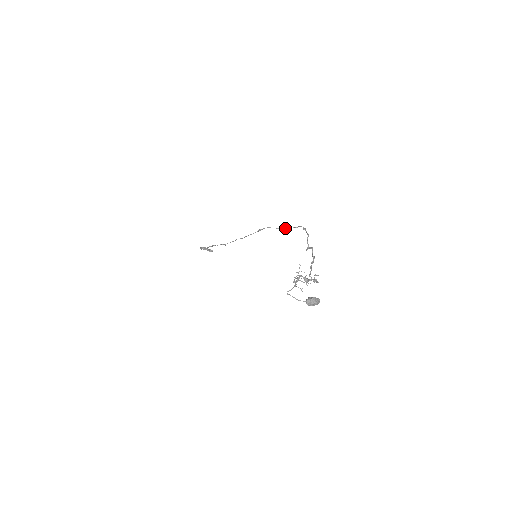
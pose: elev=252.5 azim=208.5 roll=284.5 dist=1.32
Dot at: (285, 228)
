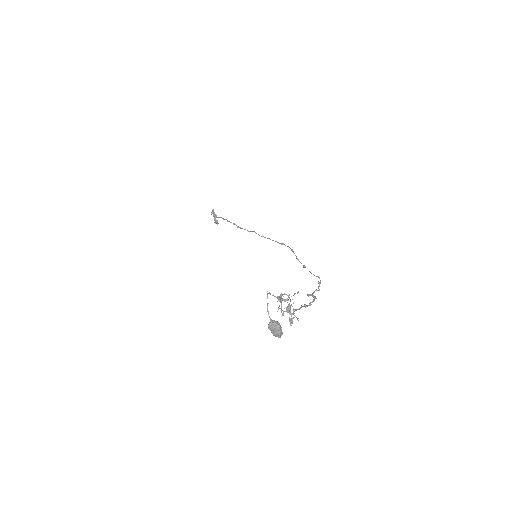
Dot at: (304, 266)
